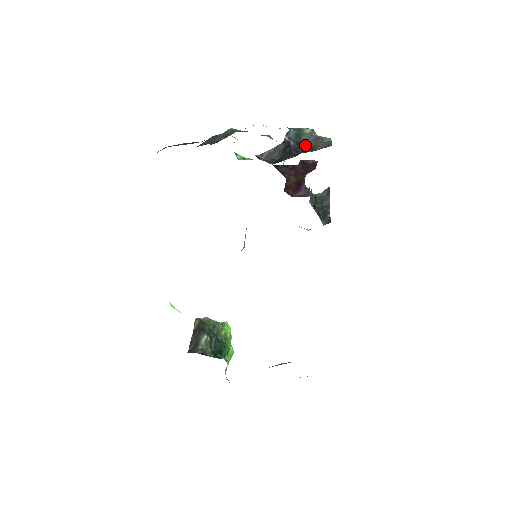
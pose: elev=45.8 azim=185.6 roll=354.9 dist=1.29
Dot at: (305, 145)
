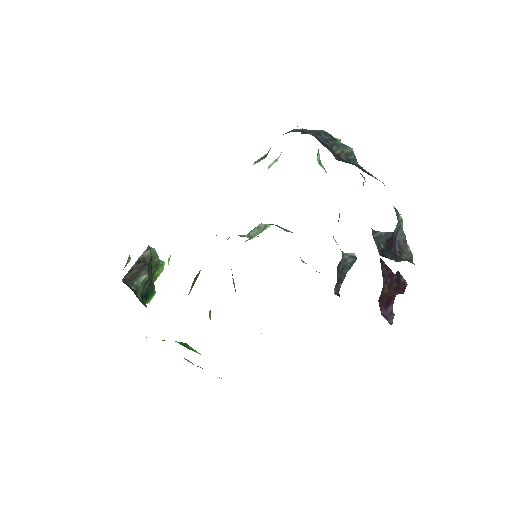
Dot at: (397, 242)
